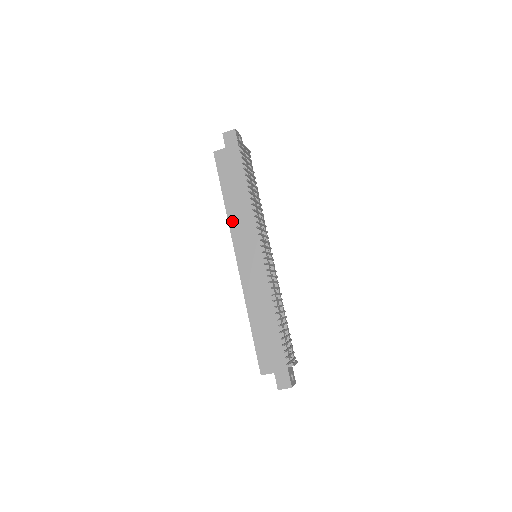
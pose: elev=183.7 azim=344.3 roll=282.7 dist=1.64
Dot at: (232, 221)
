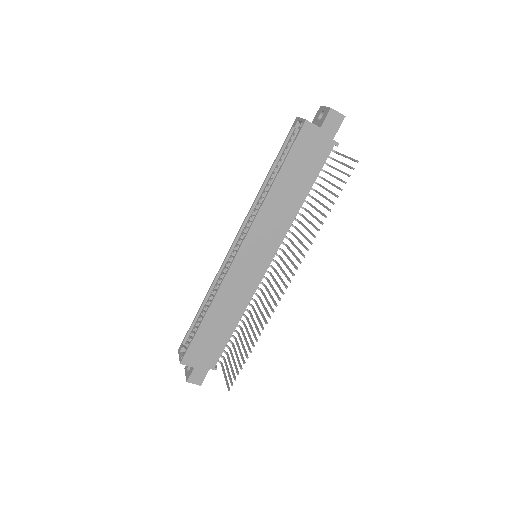
Dot at: (265, 210)
